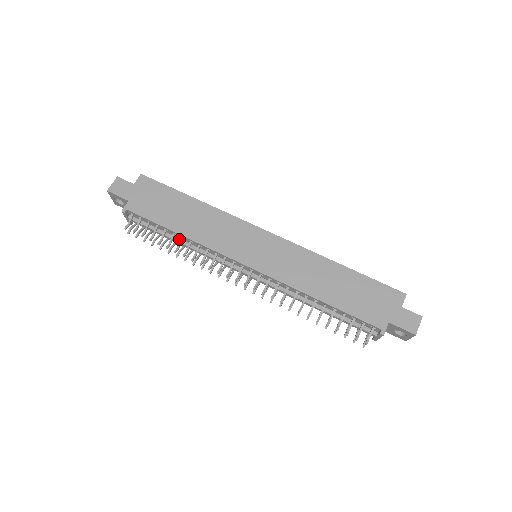
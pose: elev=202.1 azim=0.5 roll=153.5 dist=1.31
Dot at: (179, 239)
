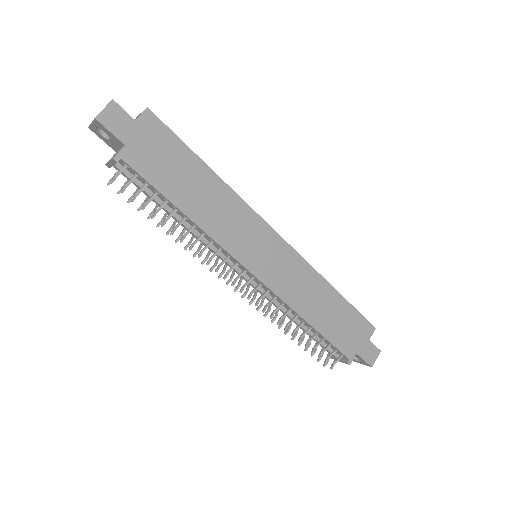
Dot at: (178, 215)
